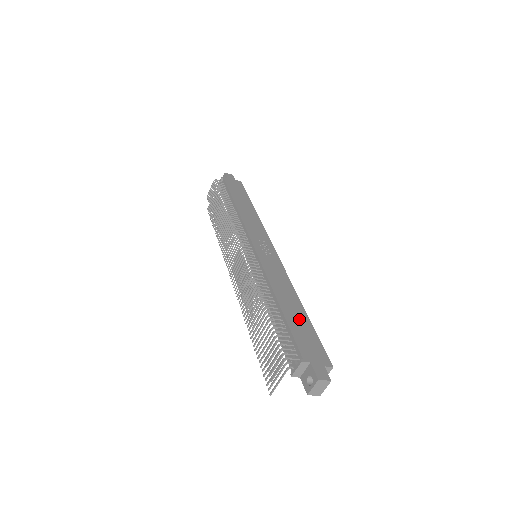
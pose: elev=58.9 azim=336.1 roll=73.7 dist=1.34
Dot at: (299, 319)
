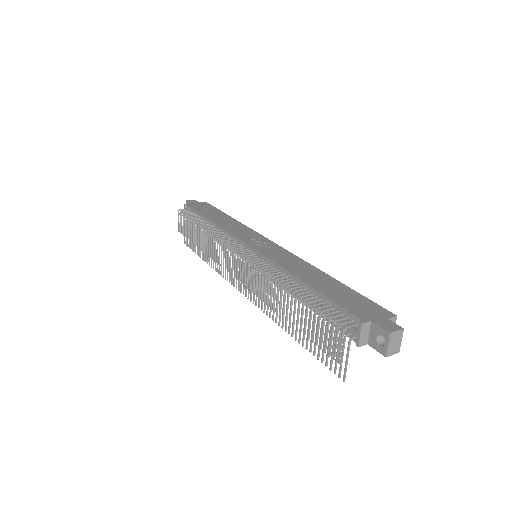
Dot at: (334, 288)
